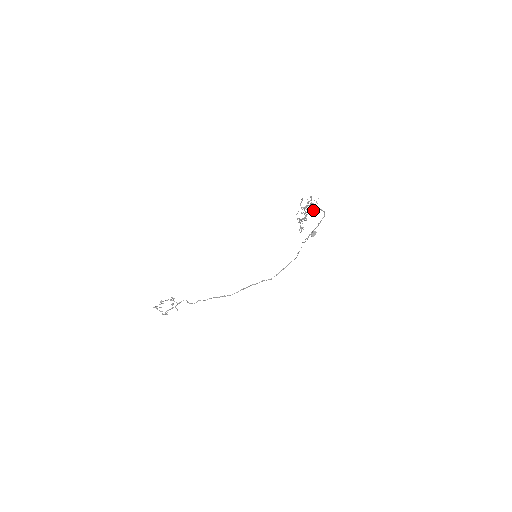
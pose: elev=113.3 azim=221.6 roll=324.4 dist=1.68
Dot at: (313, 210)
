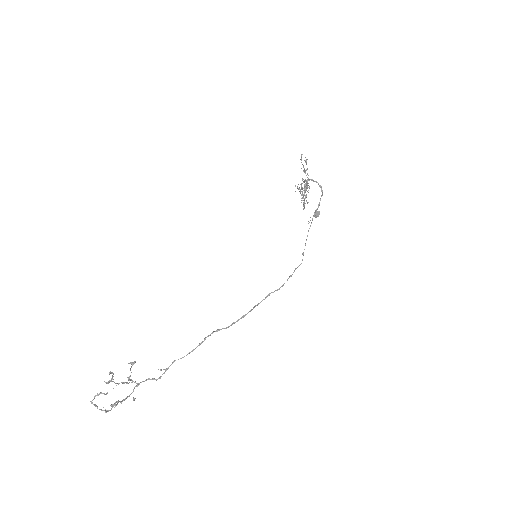
Dot at: occluded
